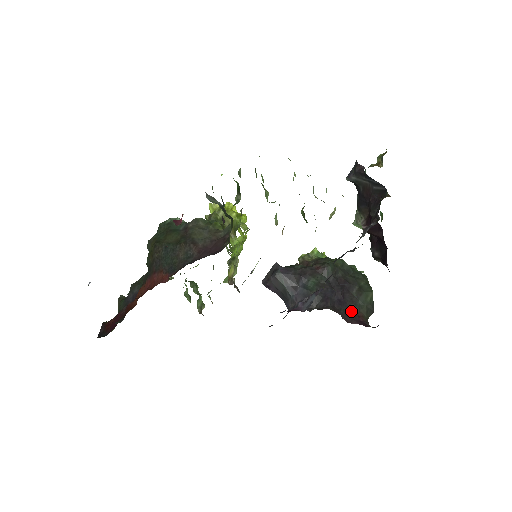
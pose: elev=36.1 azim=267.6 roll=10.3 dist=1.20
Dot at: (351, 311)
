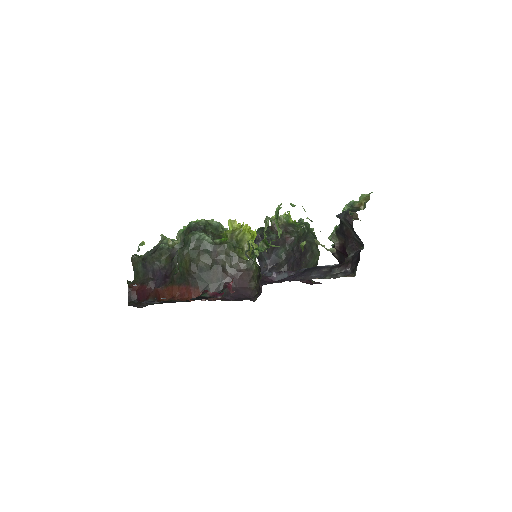
Dot at: occluded
